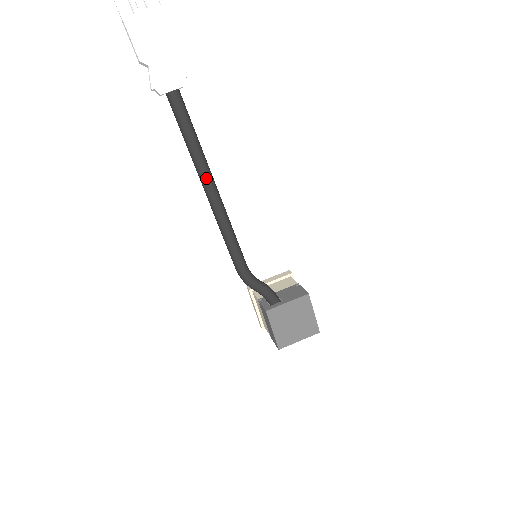
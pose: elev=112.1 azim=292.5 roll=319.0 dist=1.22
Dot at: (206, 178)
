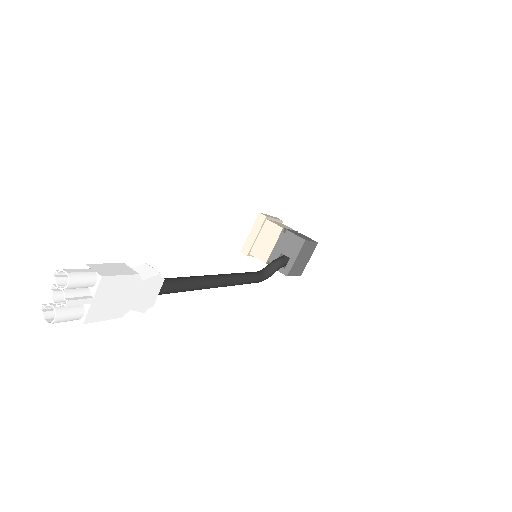
Dot at: (214, 286)
